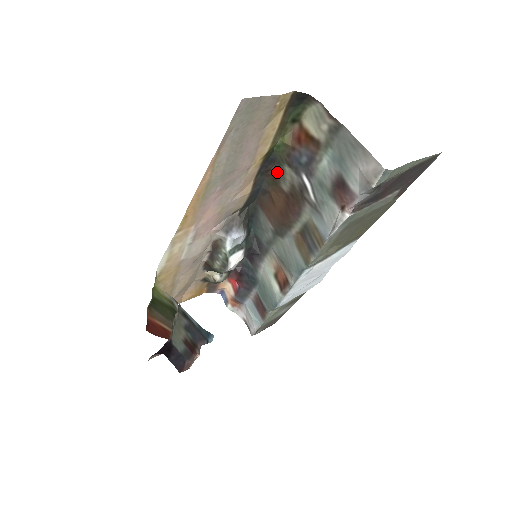
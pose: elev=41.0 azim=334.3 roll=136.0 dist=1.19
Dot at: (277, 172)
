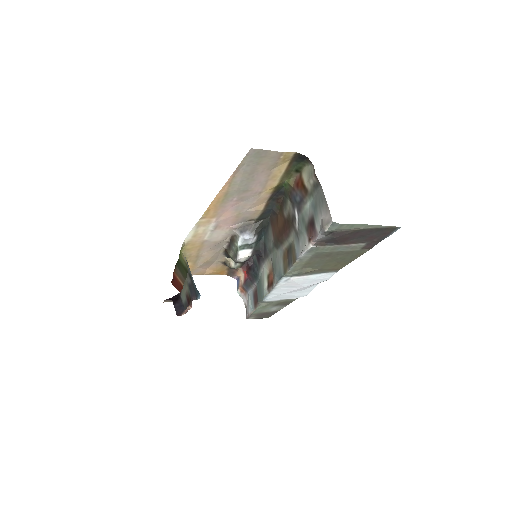
Dot at: (283, 202)
